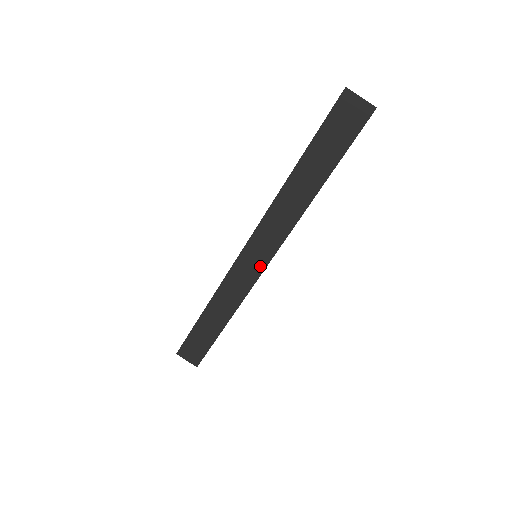
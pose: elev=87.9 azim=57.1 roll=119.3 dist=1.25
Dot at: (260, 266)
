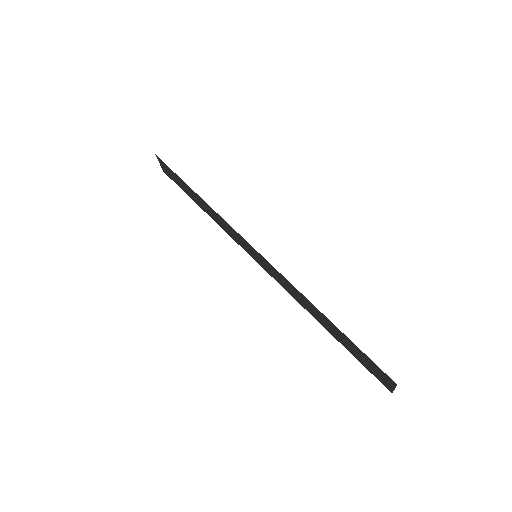
Dot at: (252, 256)
